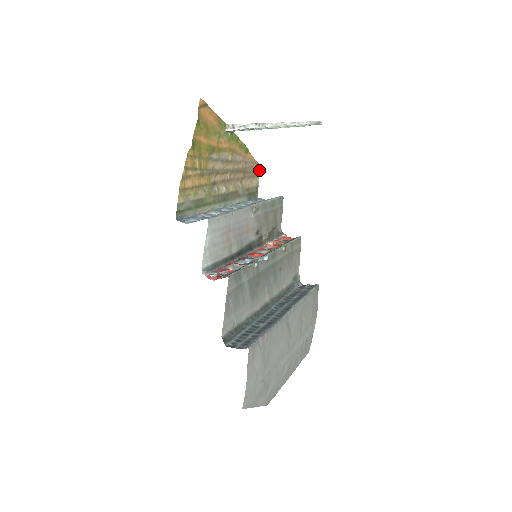
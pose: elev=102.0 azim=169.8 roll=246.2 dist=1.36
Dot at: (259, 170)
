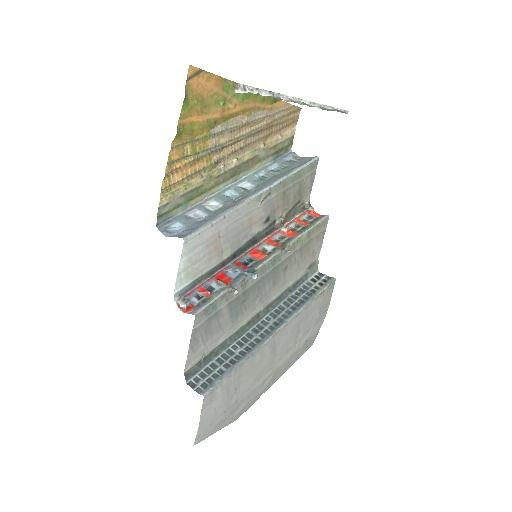
Dot at: (297, 114)
